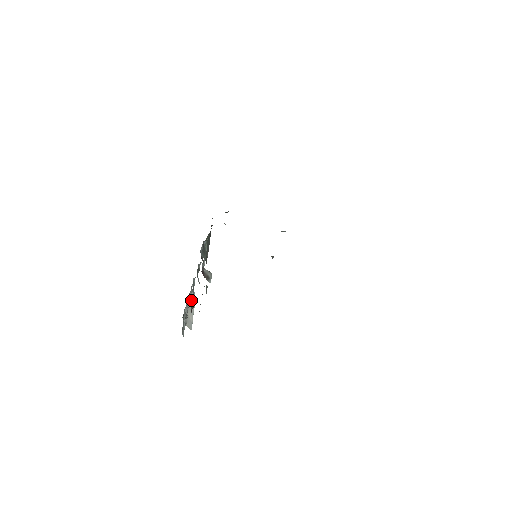
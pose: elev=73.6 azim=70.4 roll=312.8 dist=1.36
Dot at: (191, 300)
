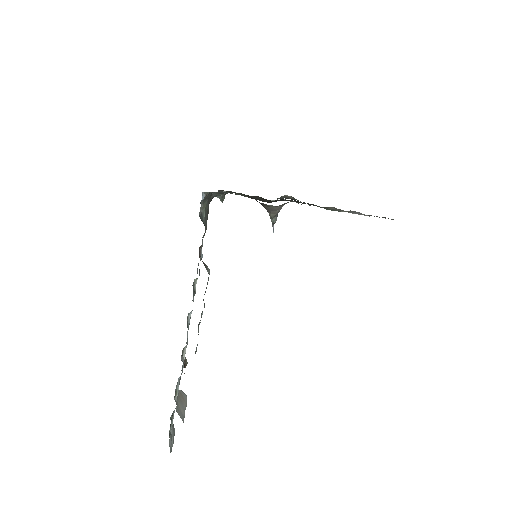
Dot at: (182, 397)
